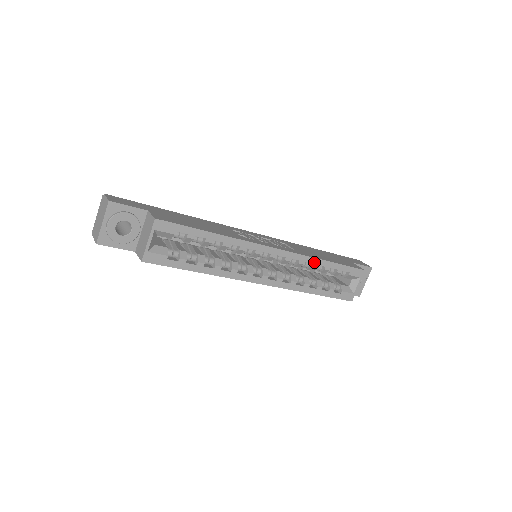
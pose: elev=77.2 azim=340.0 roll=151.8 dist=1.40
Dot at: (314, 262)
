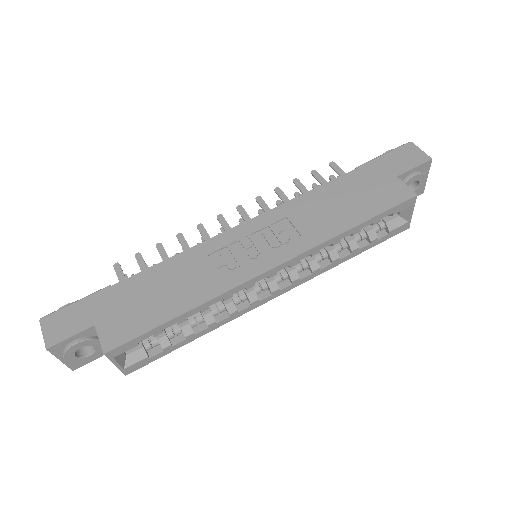
Dot at: (333, 241)
